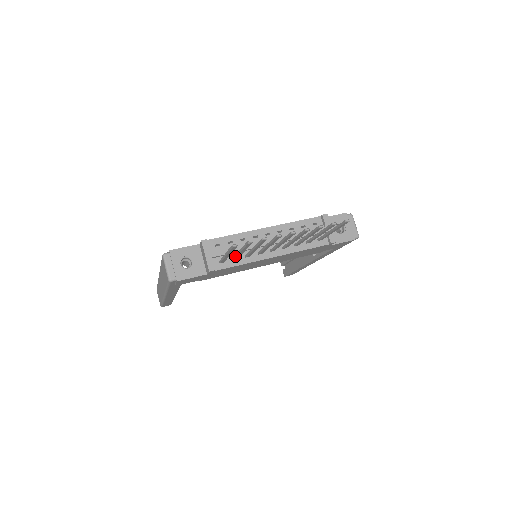
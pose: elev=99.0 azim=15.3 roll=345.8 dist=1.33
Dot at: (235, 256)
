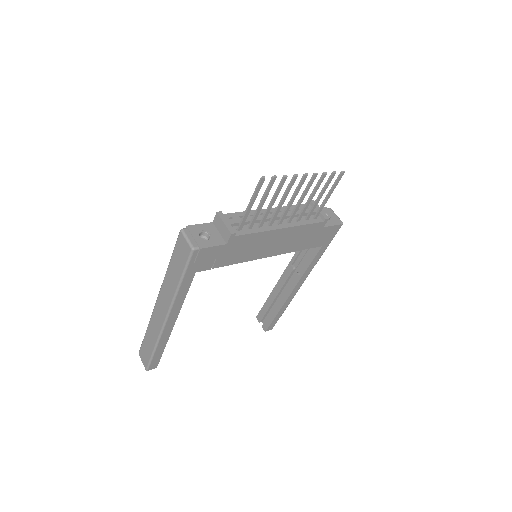
Dot at: (252, 218)
